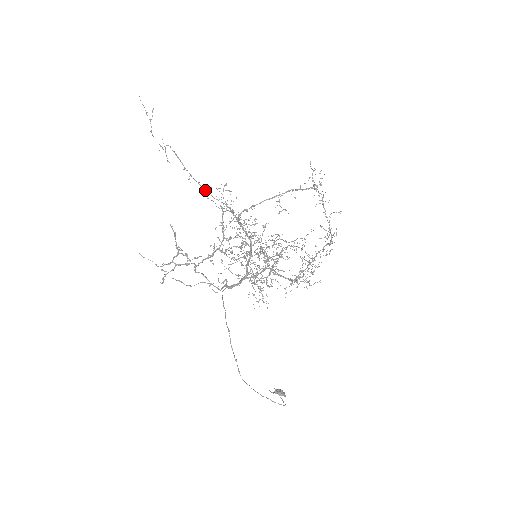
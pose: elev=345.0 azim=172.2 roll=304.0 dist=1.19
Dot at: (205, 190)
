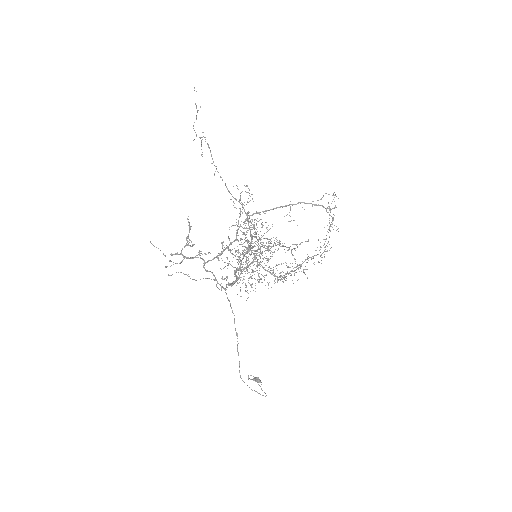
Dot at: (227, 188)
